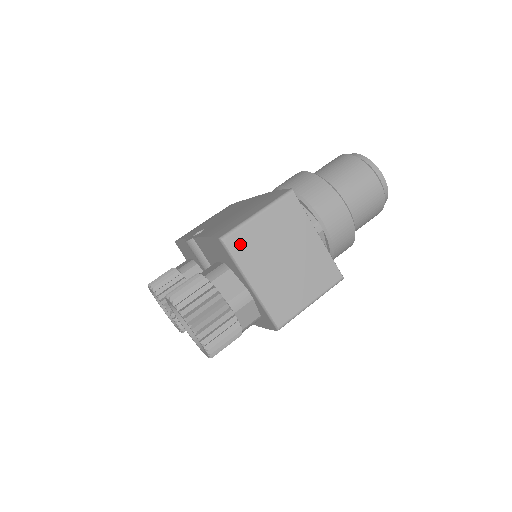
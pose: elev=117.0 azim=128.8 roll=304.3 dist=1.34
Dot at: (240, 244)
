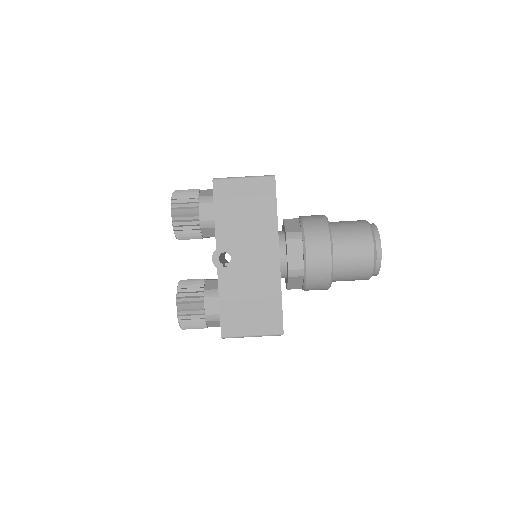
Dot at: occluded
